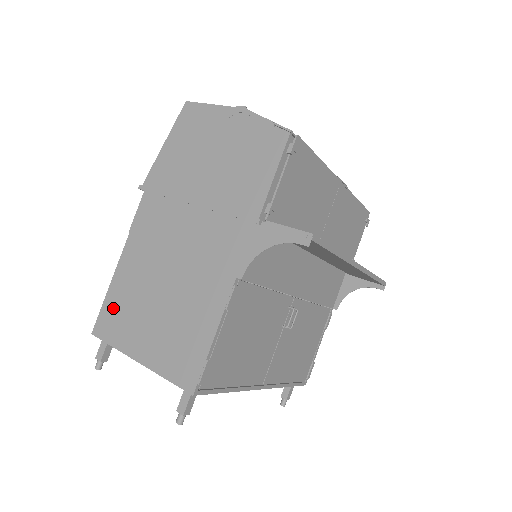
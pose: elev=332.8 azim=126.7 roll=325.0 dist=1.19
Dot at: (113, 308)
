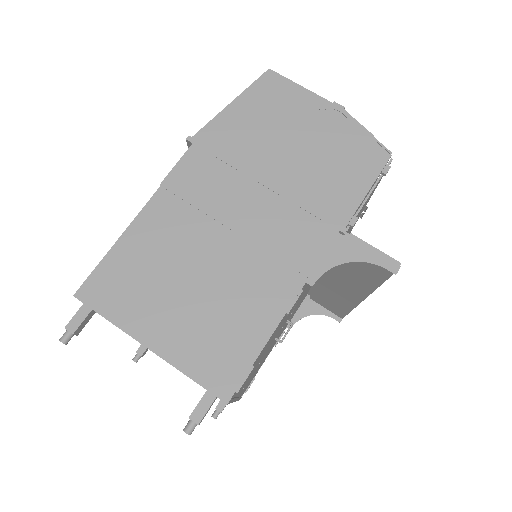
Dot at: (118, 271)
